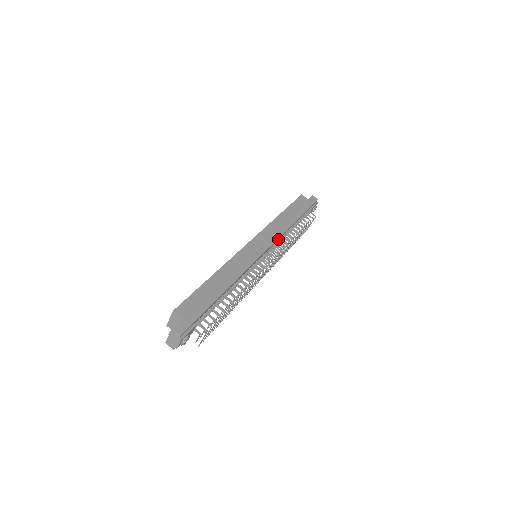
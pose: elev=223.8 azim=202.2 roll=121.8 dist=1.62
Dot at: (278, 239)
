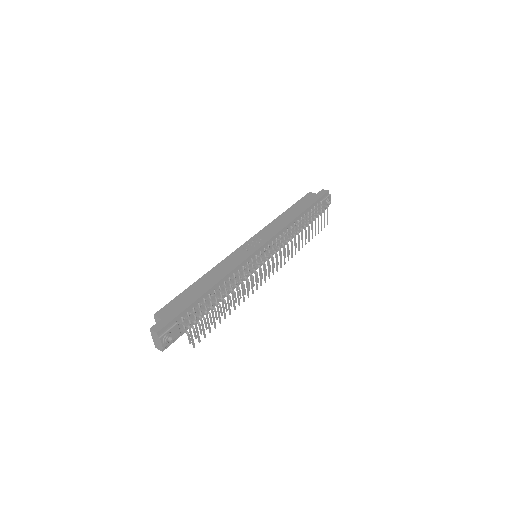
Dot at: (278, 235)
